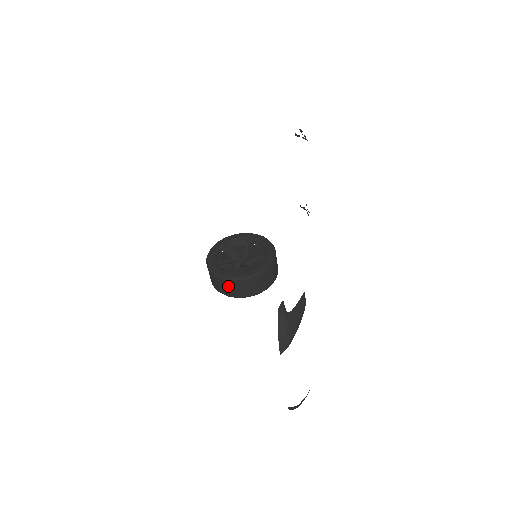
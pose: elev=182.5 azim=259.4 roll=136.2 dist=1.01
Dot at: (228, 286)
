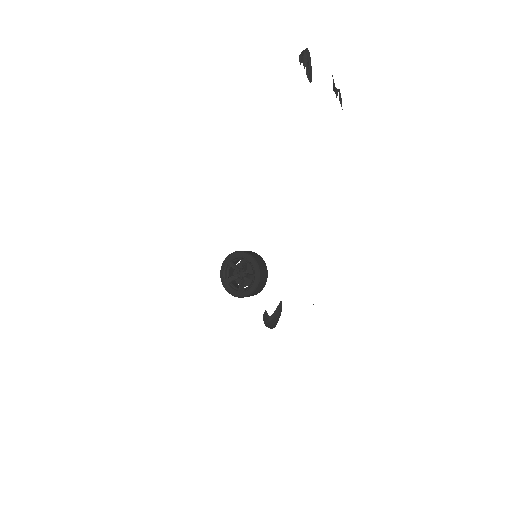
Dot at: occluded
